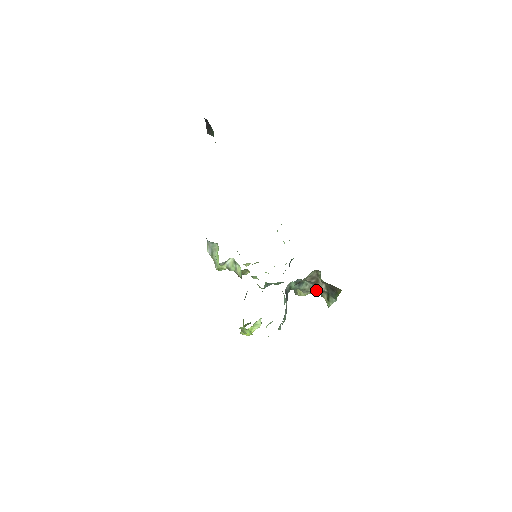
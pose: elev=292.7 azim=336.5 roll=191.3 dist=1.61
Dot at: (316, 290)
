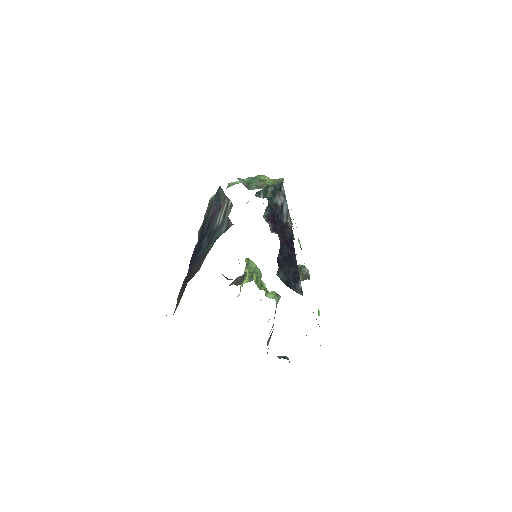
Dot at: occluded
